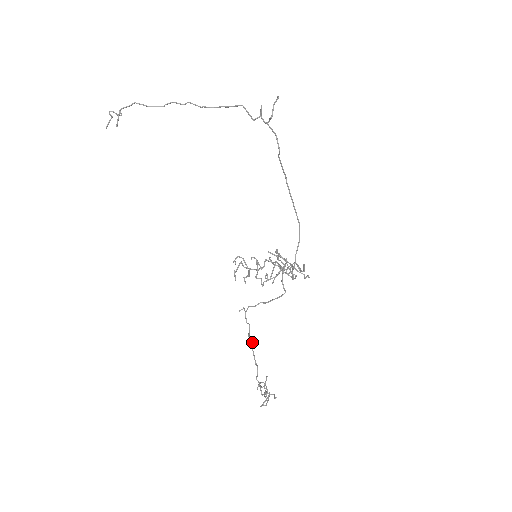
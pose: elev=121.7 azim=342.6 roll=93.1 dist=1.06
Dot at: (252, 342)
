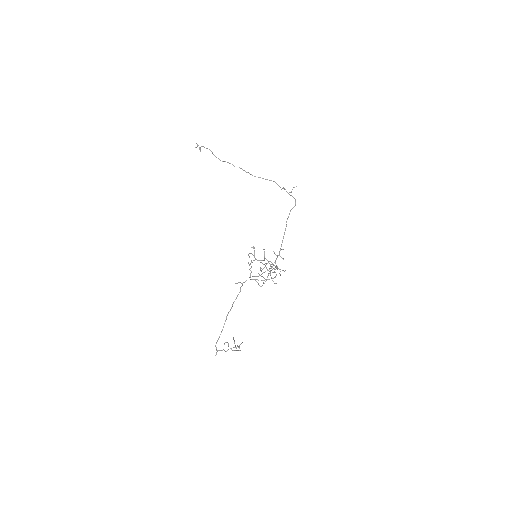
Dot at: occluded
